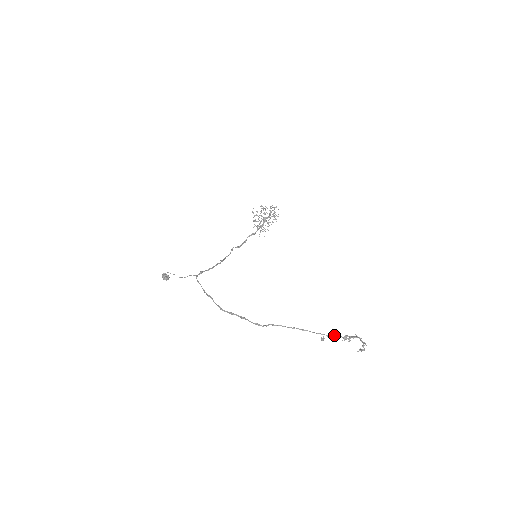
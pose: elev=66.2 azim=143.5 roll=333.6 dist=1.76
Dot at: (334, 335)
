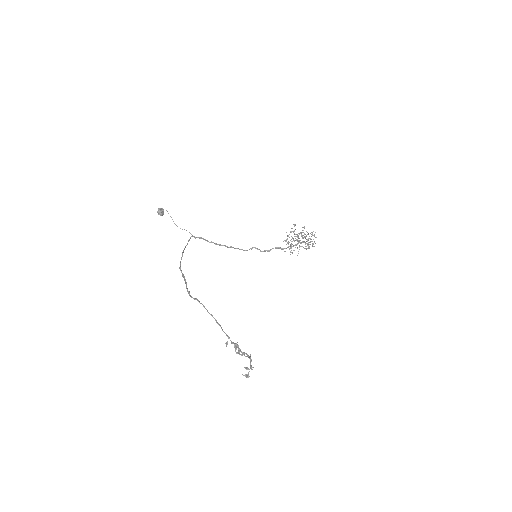
Dot at: occluded
